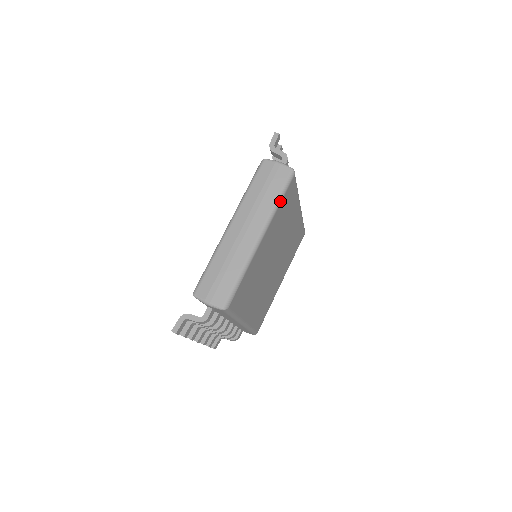
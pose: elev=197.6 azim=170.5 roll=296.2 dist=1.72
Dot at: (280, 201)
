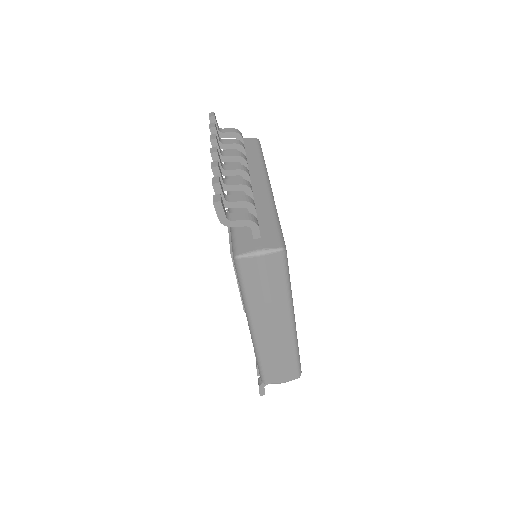
Dot at: (289, 283)
